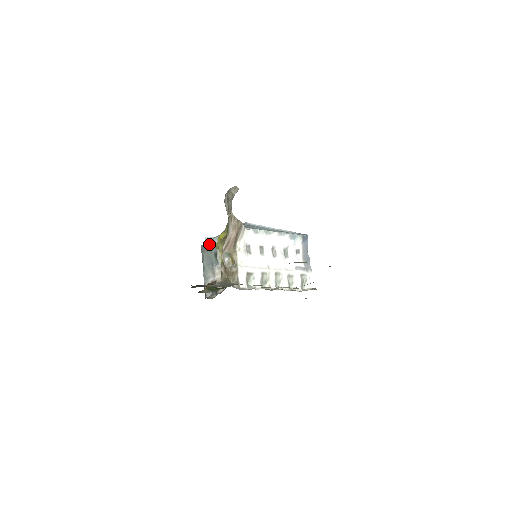
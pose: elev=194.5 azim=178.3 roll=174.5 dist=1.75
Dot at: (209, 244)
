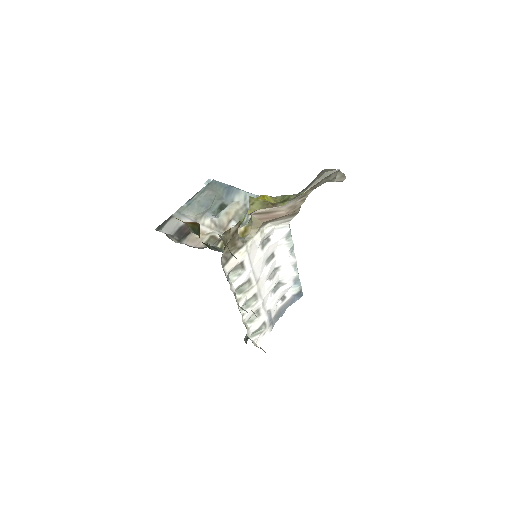
Dot at: (228, 188)
